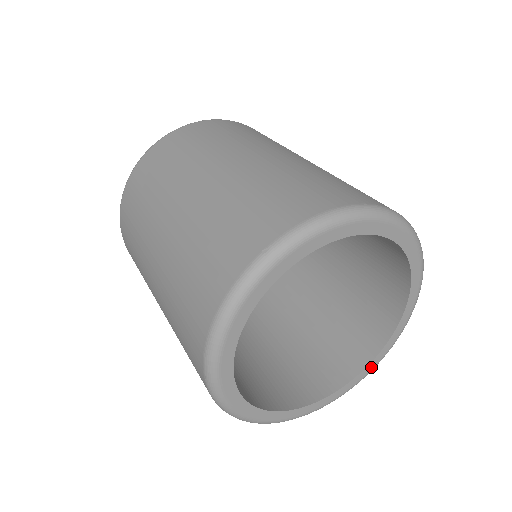
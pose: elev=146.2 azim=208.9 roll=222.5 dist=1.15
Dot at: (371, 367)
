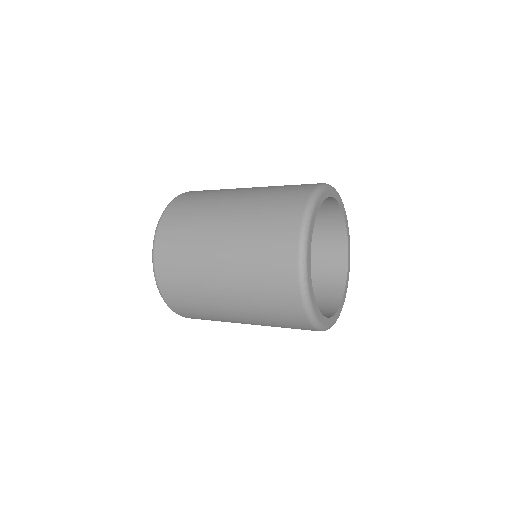
Dot at: (334, 319)
